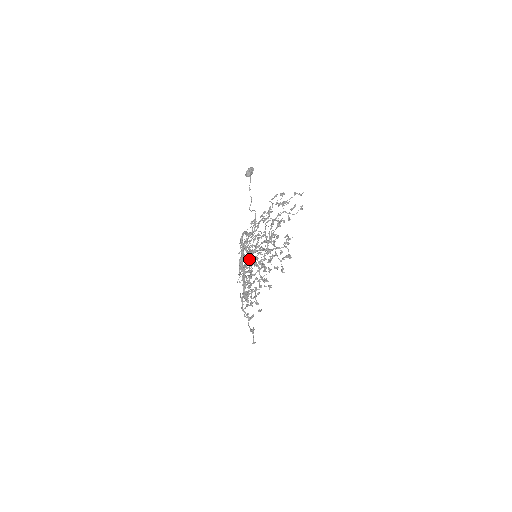
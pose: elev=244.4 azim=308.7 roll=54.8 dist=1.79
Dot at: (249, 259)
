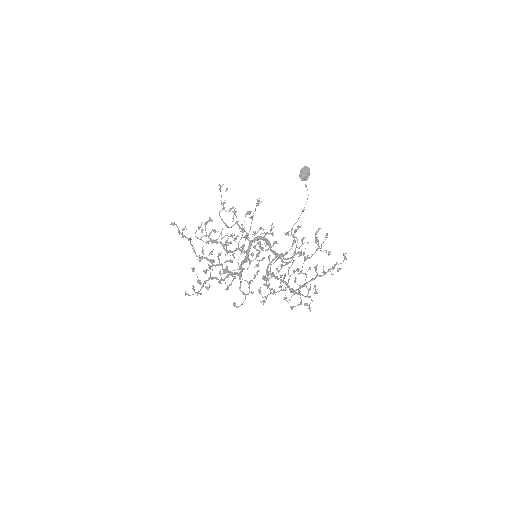
Dot at: occluded
